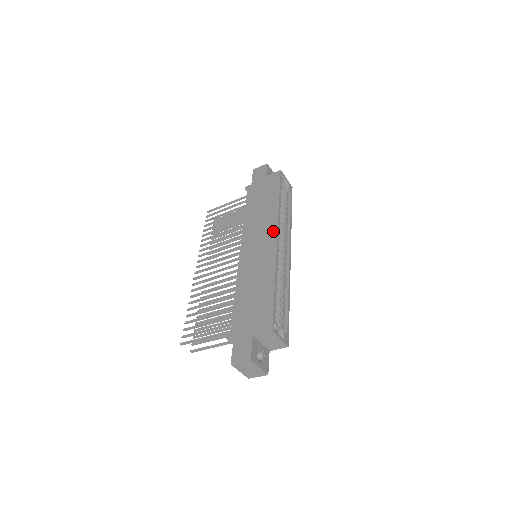
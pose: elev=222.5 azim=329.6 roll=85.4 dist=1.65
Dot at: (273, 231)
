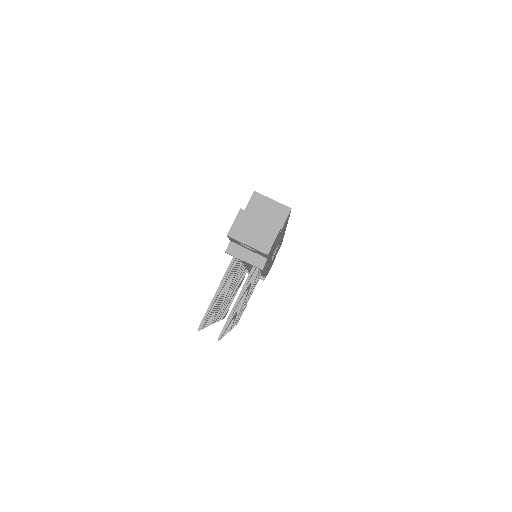
Dot at: occluded
